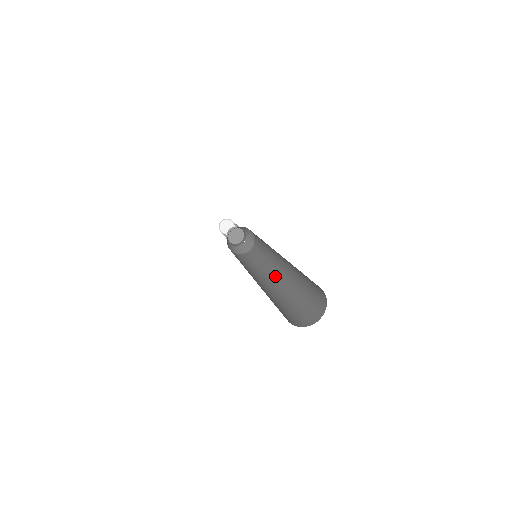
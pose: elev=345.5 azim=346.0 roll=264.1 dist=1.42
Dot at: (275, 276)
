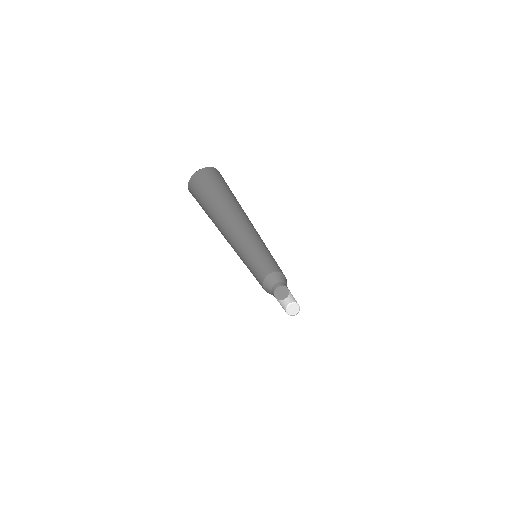
Dot at: occluded
